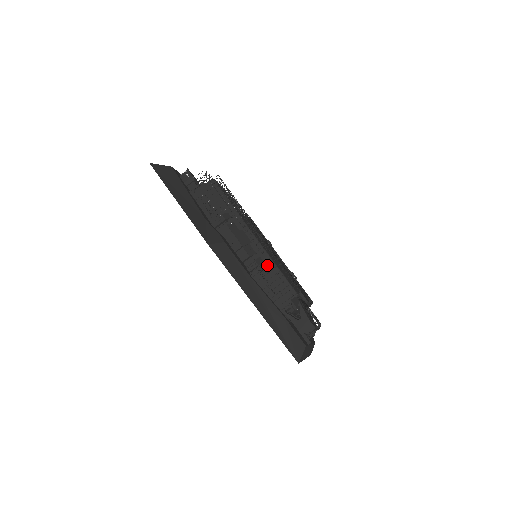
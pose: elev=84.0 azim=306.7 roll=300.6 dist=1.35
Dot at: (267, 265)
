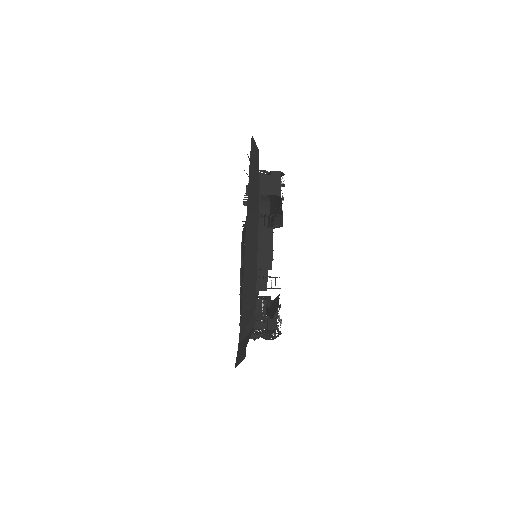
Dot at: occluded
